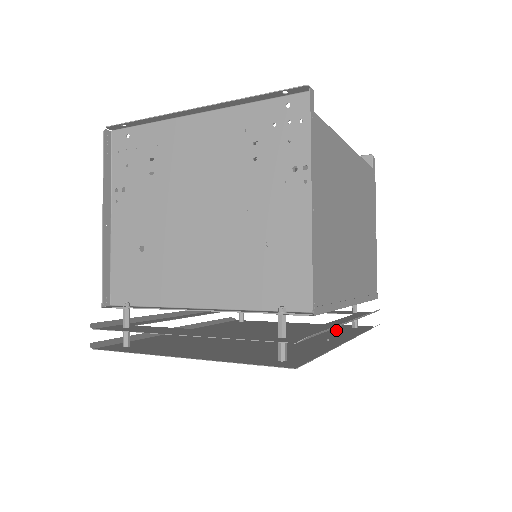
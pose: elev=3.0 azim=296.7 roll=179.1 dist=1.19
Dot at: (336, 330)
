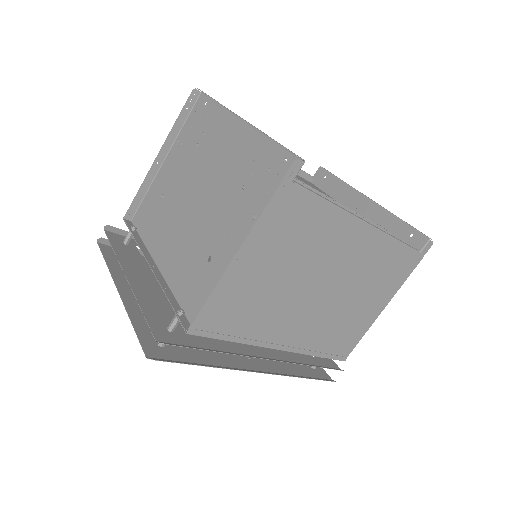
Dot at: occluded
